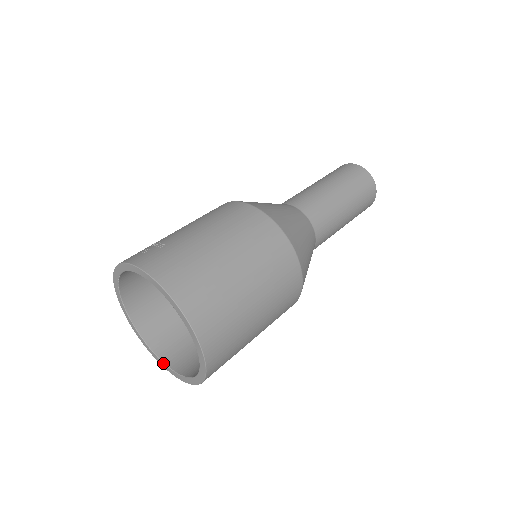
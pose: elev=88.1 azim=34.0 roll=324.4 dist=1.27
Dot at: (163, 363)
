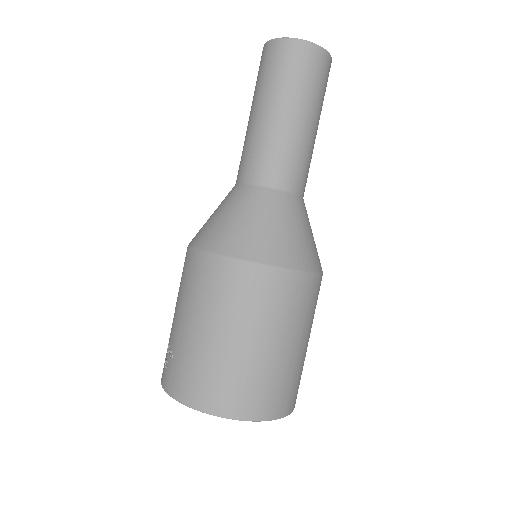
Dot at: occluded
